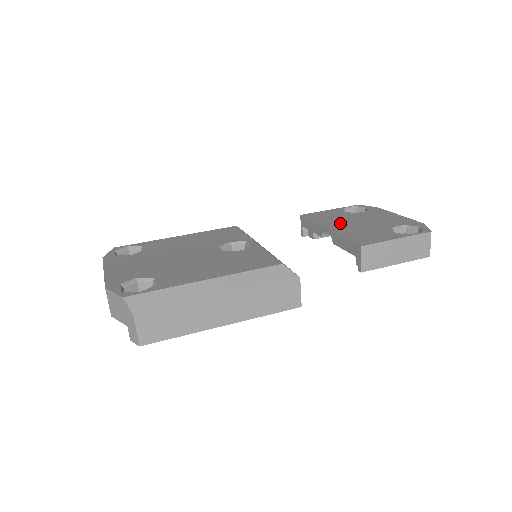
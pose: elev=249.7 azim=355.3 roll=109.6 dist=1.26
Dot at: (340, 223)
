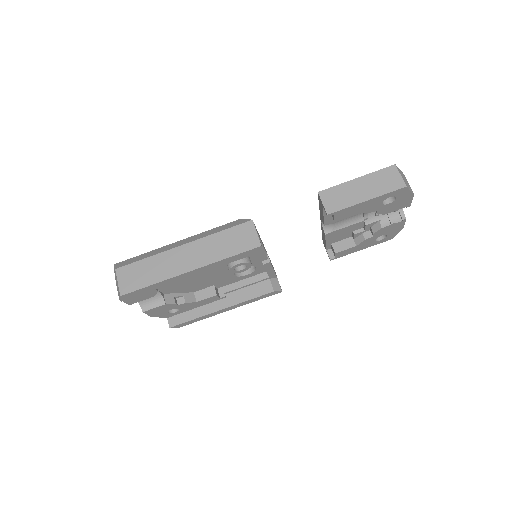
Dot at: occluded
